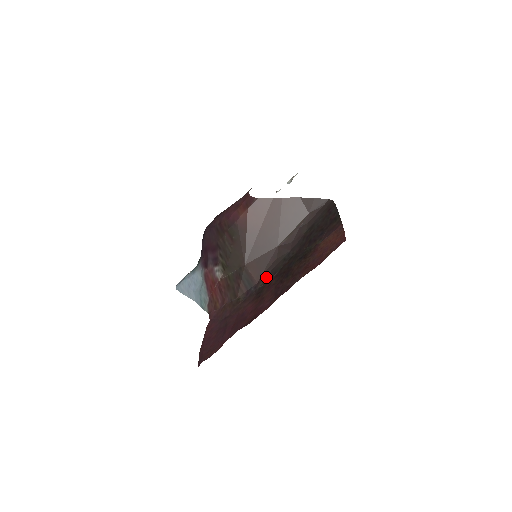
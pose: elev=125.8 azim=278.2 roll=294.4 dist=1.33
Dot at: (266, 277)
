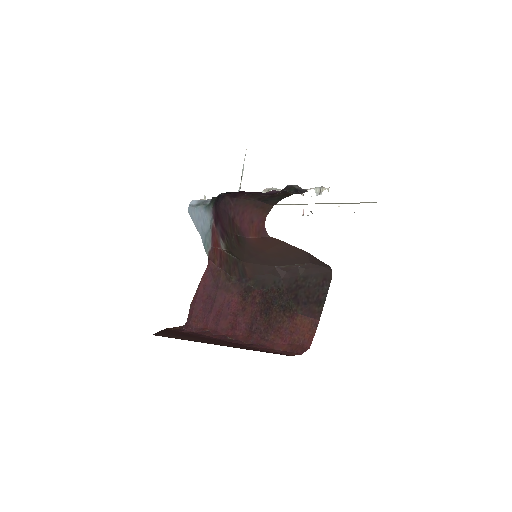
Dot at: (256, 281)
